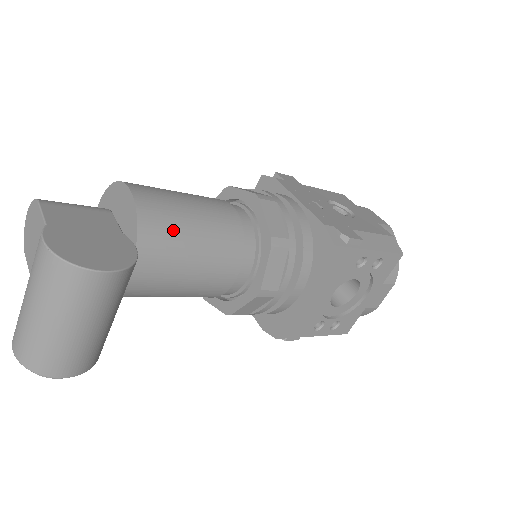
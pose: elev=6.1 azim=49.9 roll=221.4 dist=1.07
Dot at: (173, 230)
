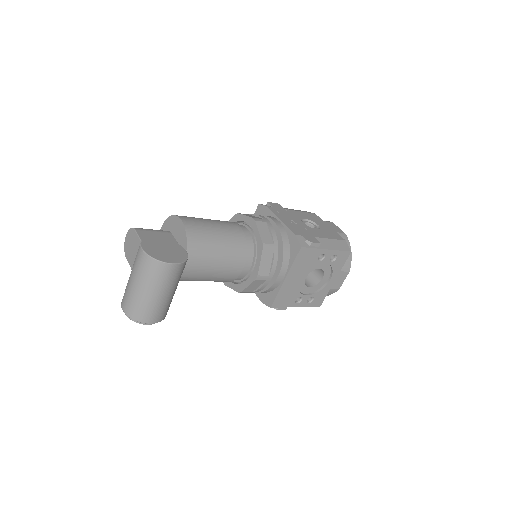
Dot at: (206, 241)
